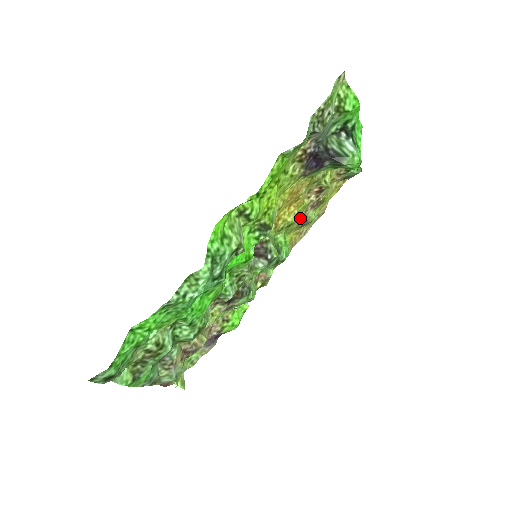
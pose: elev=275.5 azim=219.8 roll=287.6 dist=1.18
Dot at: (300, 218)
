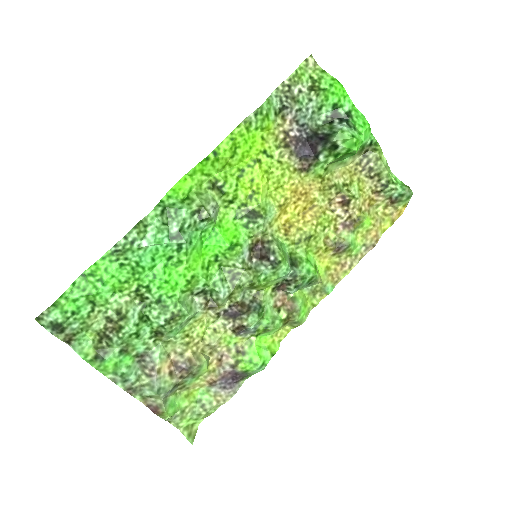
Dot at: (328, 236)
